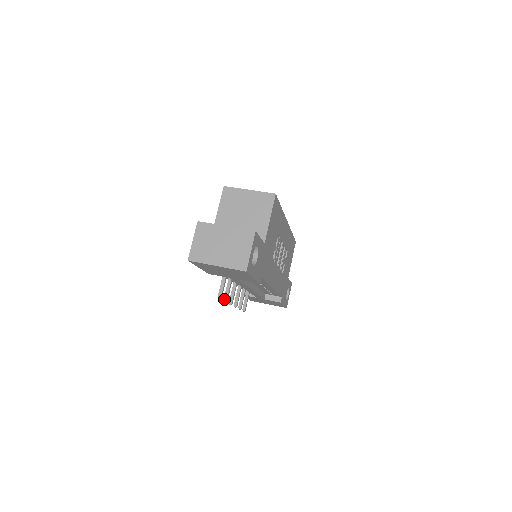
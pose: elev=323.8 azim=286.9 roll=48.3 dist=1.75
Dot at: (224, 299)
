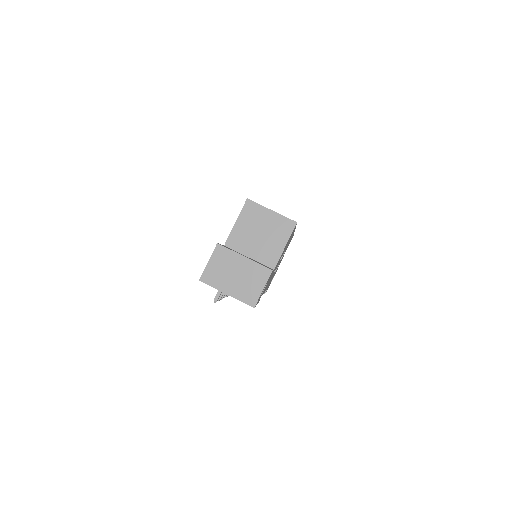
Dot at: occluded
